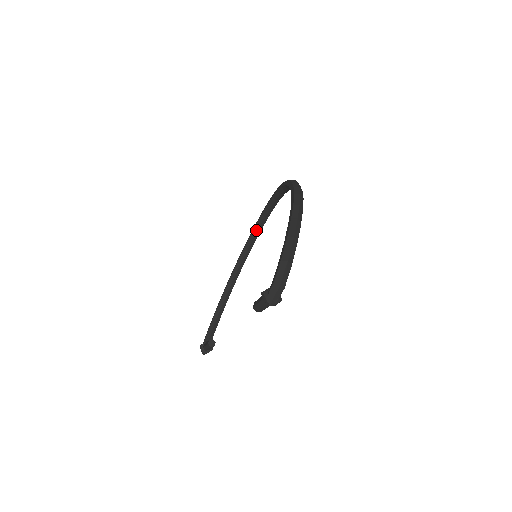
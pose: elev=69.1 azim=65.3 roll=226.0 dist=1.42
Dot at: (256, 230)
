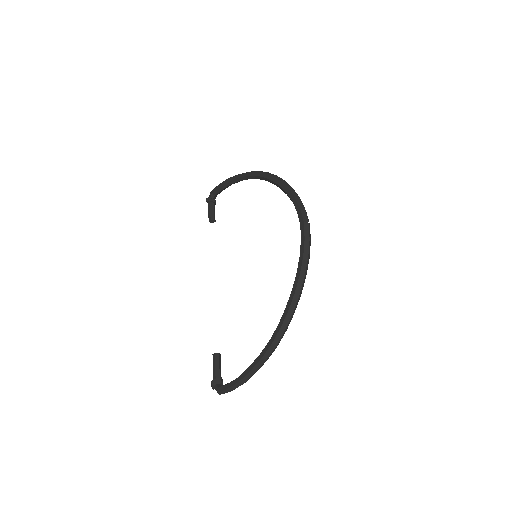
Dot at: (284, 192)
